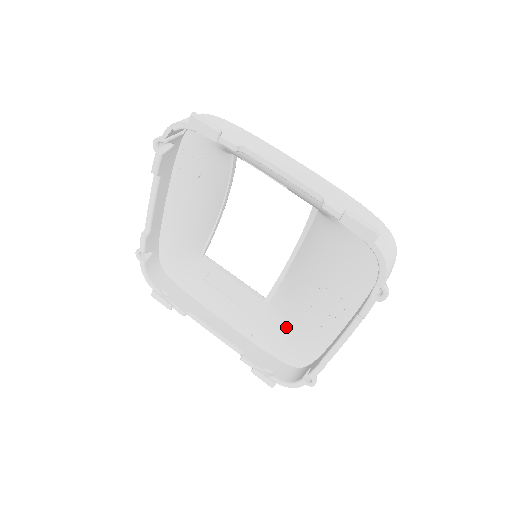
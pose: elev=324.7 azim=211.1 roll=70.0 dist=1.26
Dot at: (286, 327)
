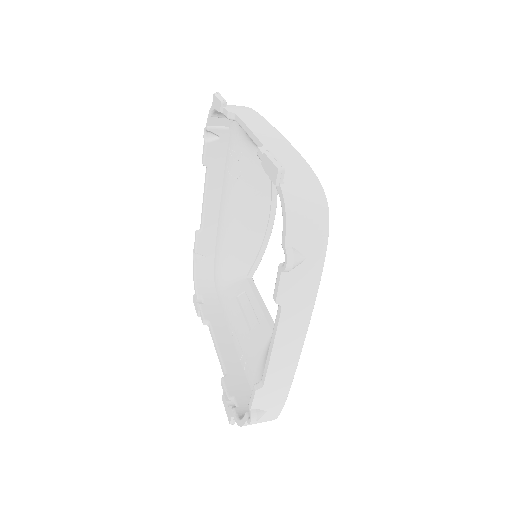
Dot at: occluded
